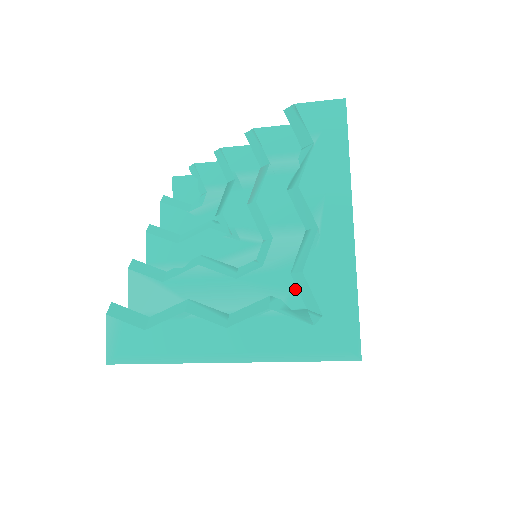
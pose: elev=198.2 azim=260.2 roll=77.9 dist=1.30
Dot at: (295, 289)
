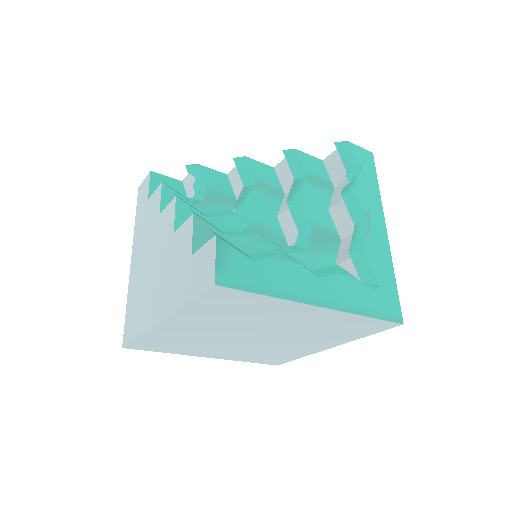
Dot at: occluded
